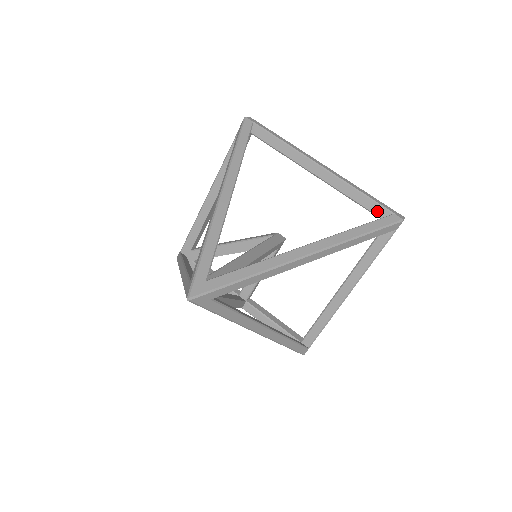
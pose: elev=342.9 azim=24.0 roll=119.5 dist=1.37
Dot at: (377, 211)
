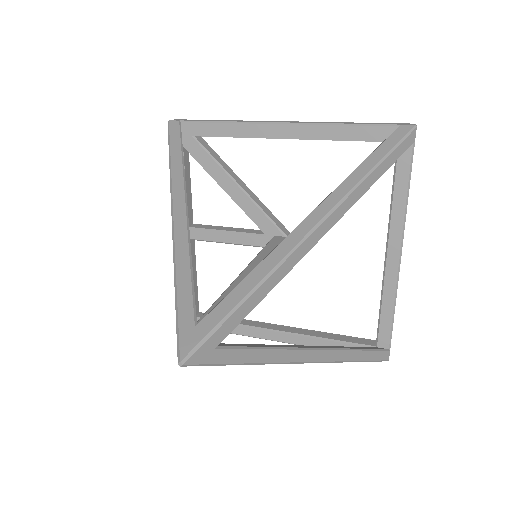
Dot at: (383, 334)
